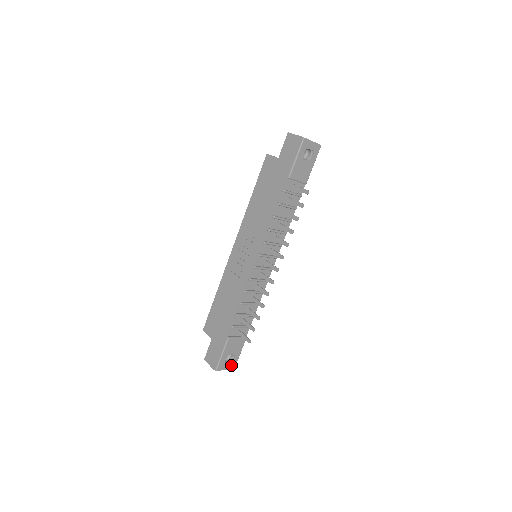
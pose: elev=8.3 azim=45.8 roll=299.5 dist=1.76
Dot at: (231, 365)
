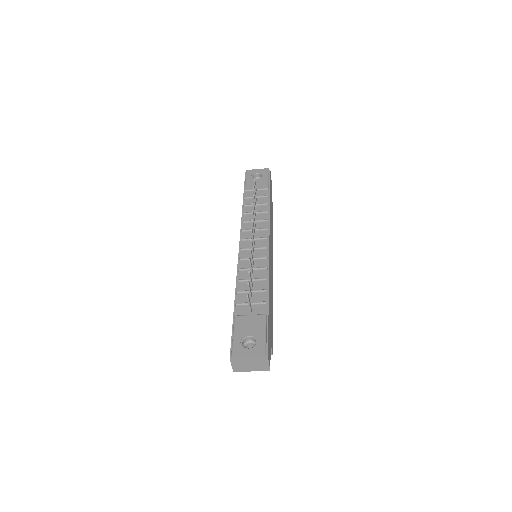
Dot at: (256, 350)
